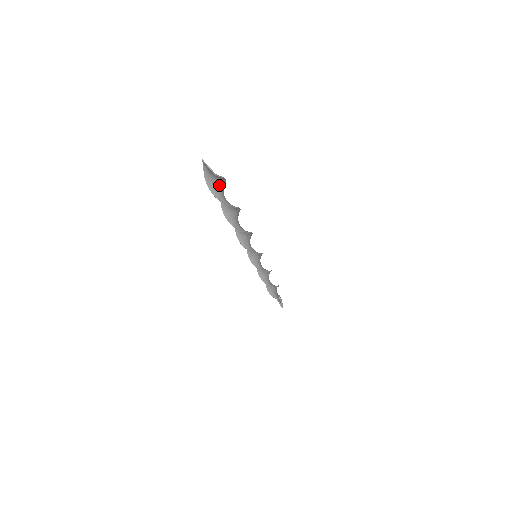
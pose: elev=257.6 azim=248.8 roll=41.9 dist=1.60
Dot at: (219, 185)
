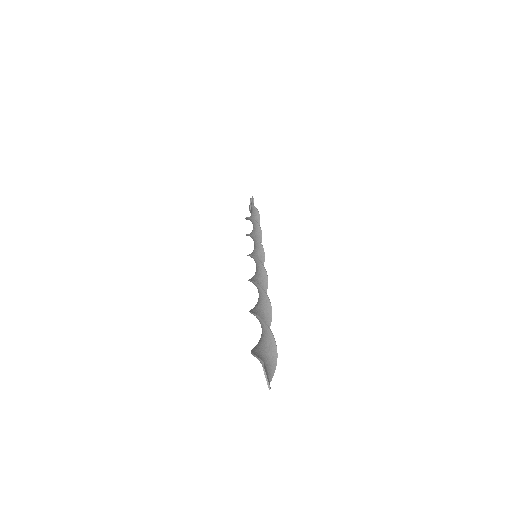
Dot at: (266, 348)
